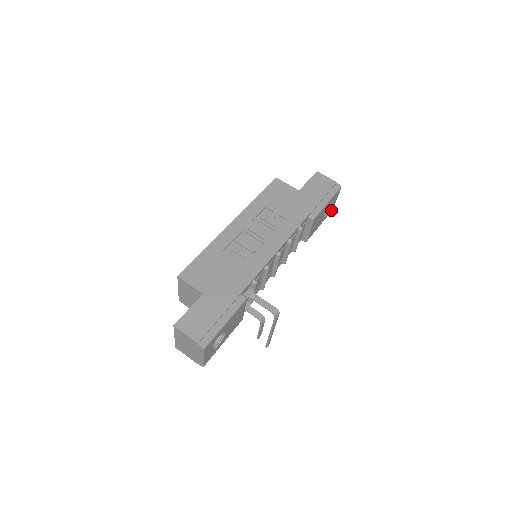
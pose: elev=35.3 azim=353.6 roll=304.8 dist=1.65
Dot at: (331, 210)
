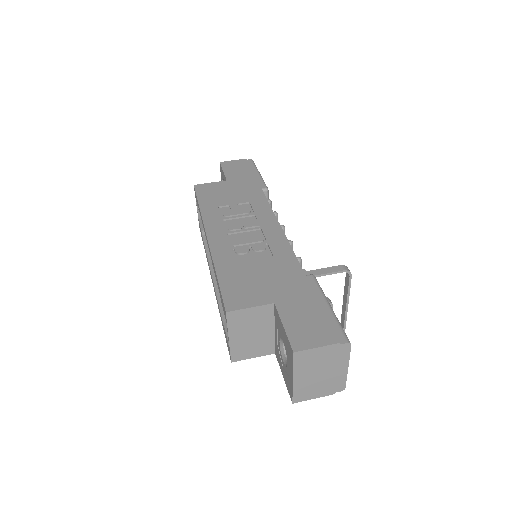
Dot at: occluded
